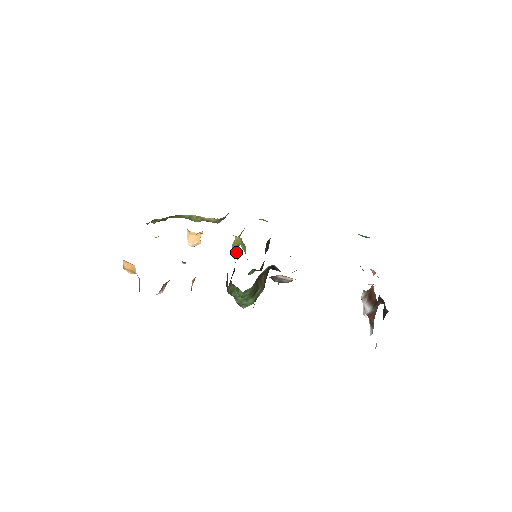
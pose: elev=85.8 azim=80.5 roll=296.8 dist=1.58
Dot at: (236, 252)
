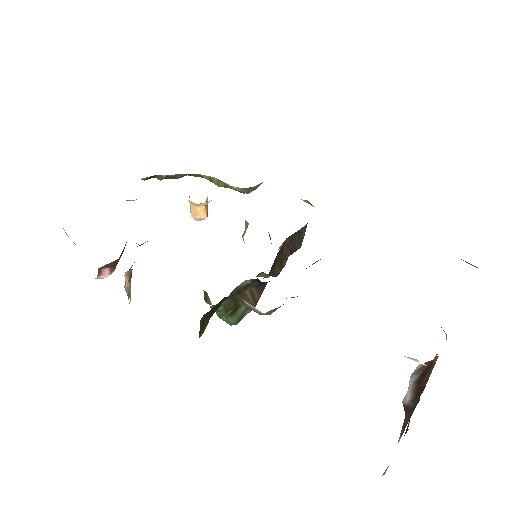
Dot at: (244, 242)
